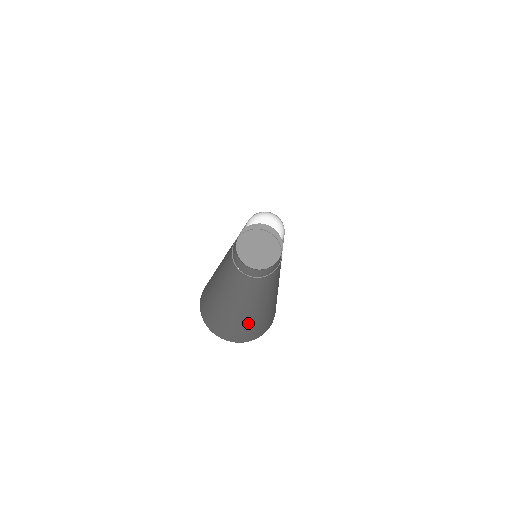
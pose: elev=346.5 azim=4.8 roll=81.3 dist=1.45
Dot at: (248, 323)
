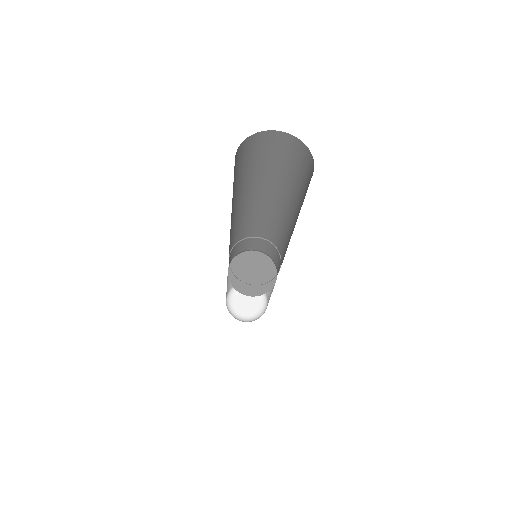
Dot at: occluded
